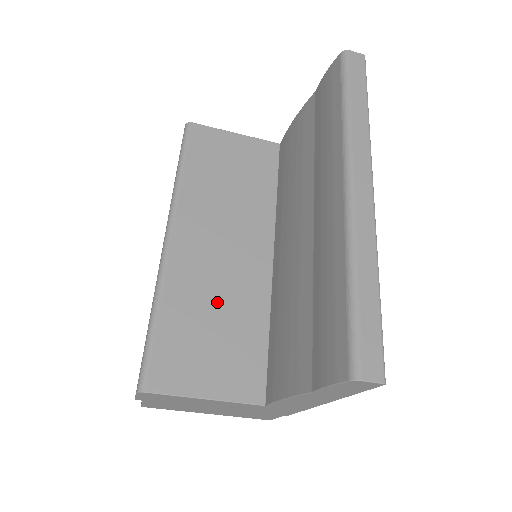
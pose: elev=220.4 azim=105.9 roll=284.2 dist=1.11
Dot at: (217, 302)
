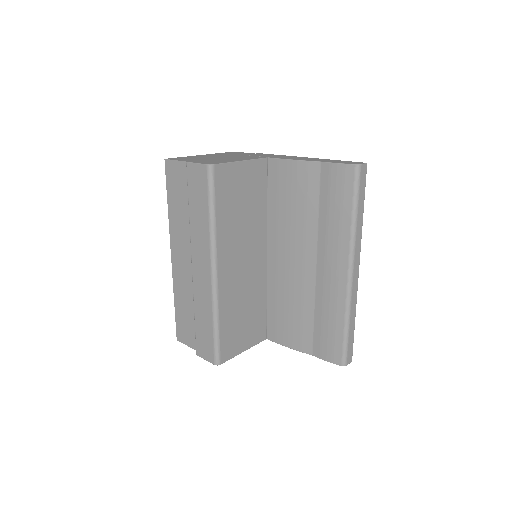
Dot at: (244, 300)
